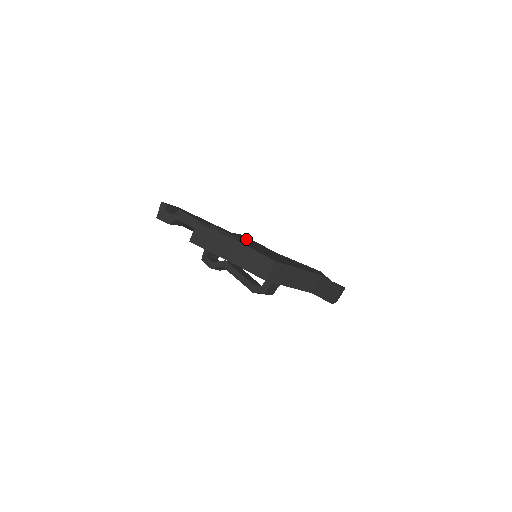
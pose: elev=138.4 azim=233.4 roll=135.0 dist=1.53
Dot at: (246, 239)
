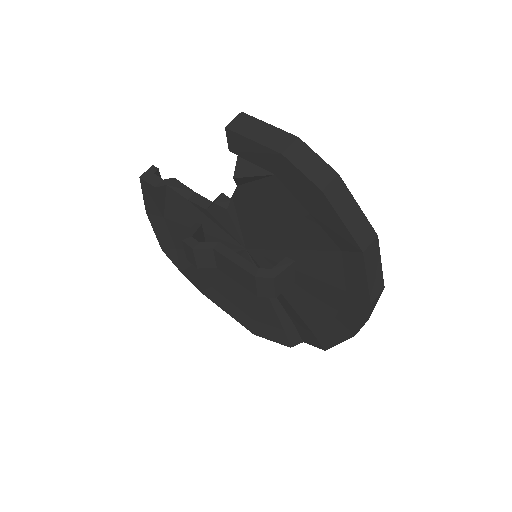
Dot at: occluded
